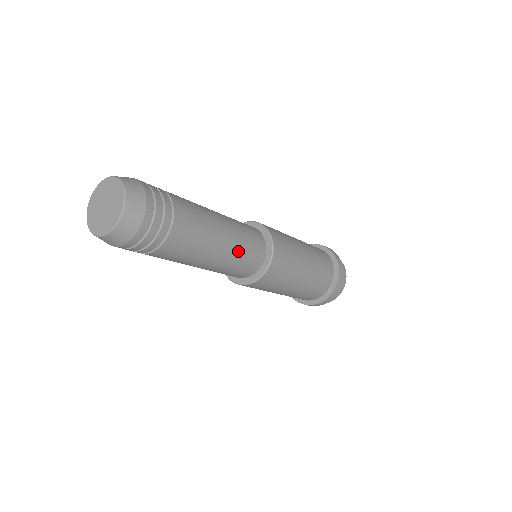
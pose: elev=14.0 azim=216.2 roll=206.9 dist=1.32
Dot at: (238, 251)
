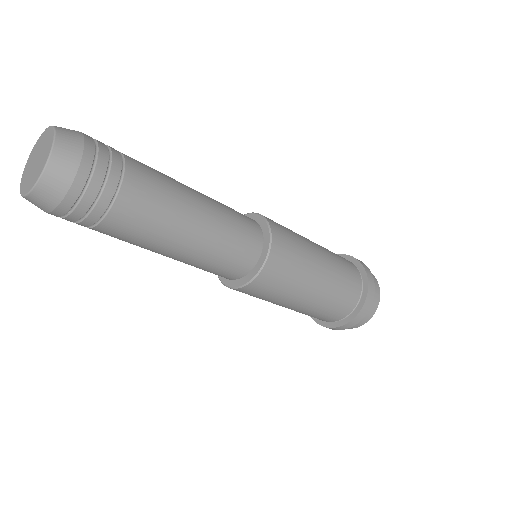
Dot at: (224, 221)
